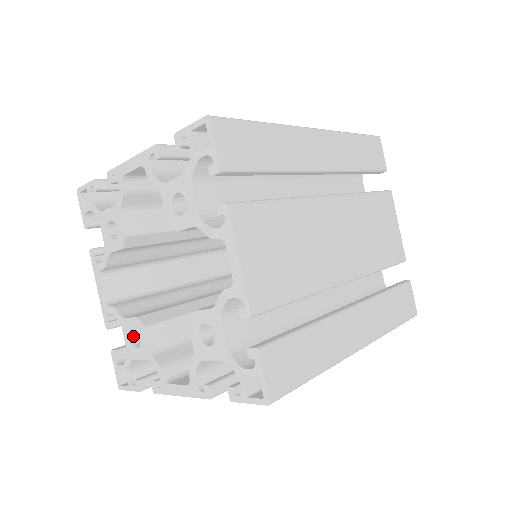
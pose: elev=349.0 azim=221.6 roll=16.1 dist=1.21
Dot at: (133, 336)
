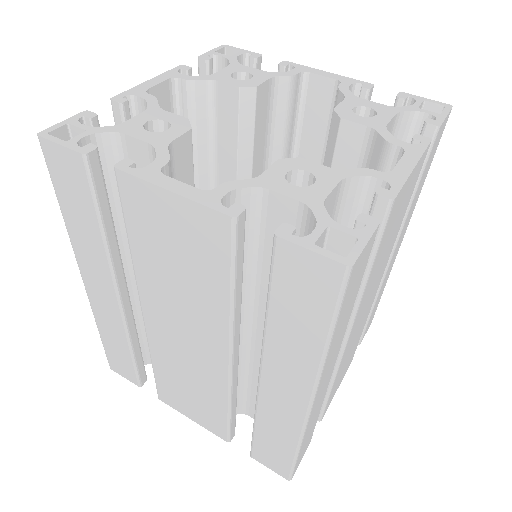
Dot at: (290, 189)
